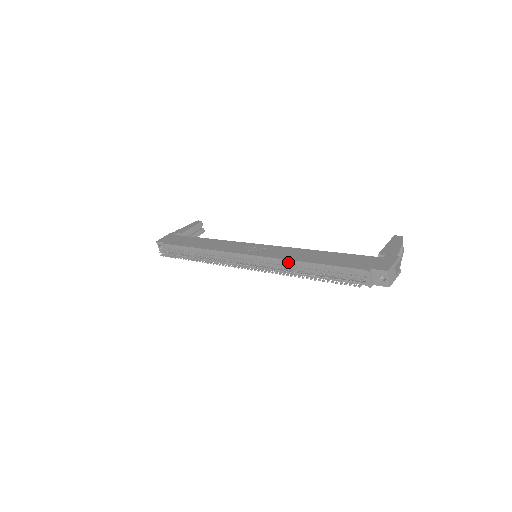
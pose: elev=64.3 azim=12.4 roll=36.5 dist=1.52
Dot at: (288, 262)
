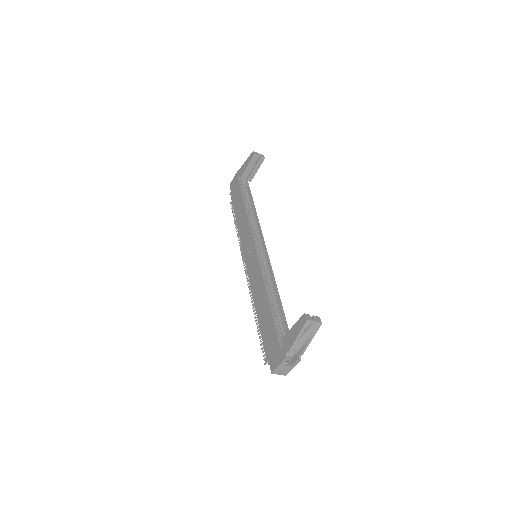
Dot at: occluded
